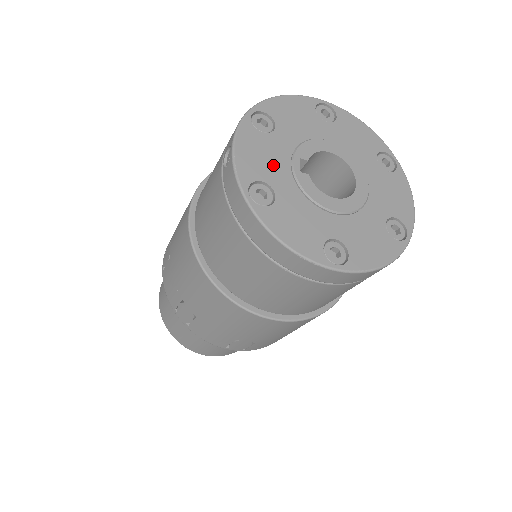
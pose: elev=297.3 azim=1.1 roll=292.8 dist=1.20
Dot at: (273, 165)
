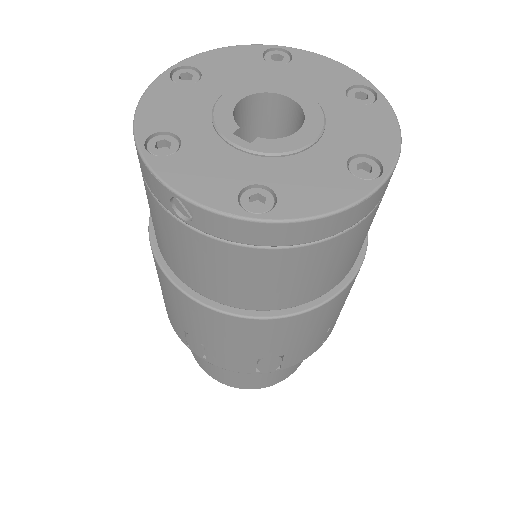
Dot at: (226, 166)
